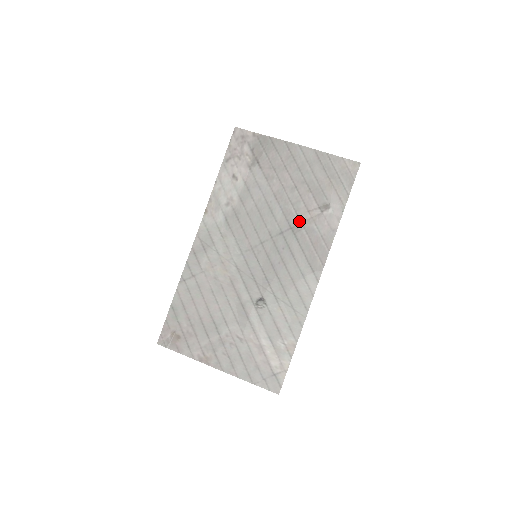
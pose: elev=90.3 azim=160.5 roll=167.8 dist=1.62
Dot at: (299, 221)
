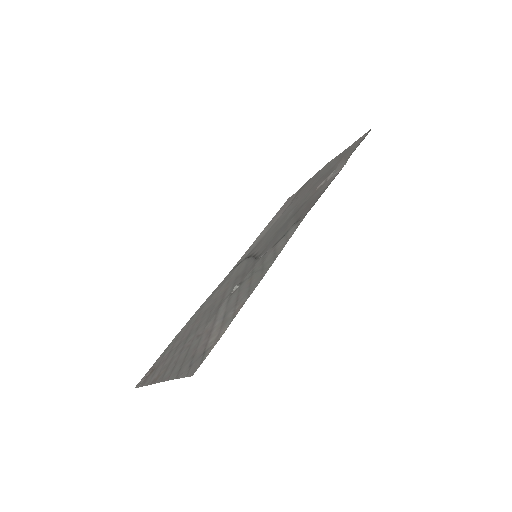
Dot at: (304, 203)
